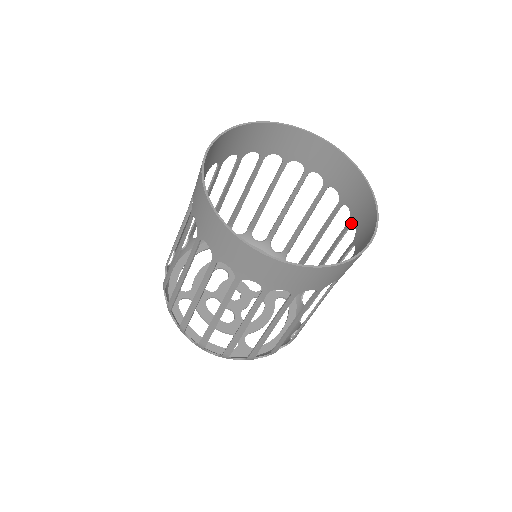
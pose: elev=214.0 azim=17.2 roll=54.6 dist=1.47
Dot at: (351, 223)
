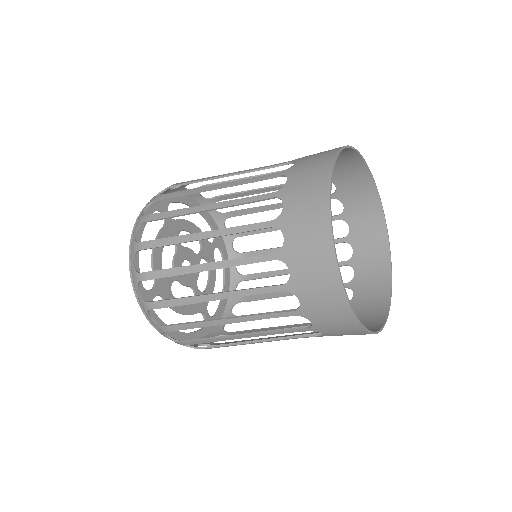
Dot at: (343, 219)
